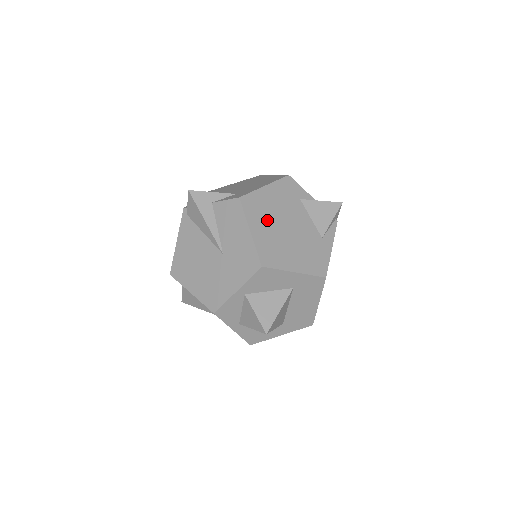
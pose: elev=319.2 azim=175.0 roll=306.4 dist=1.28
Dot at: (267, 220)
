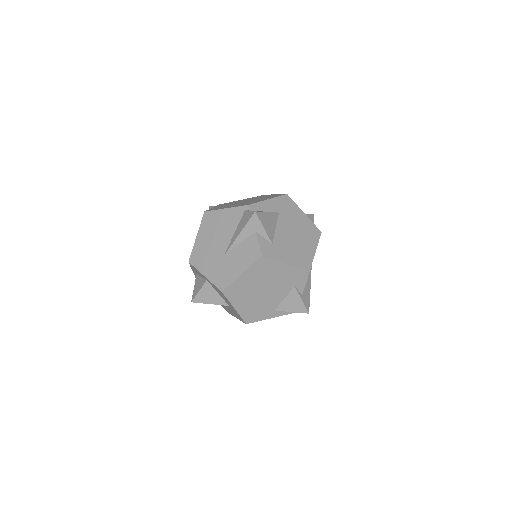
Dot at: (259, 278)
